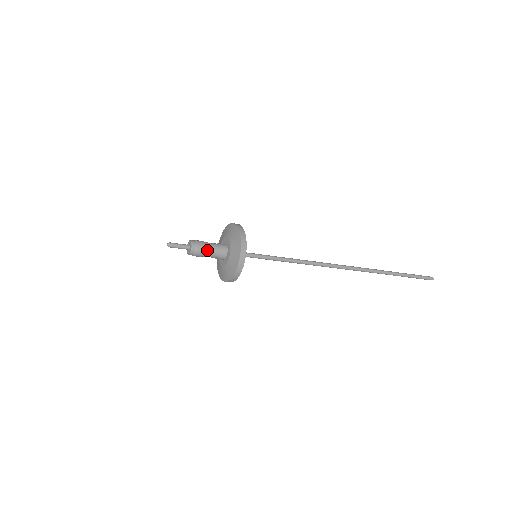
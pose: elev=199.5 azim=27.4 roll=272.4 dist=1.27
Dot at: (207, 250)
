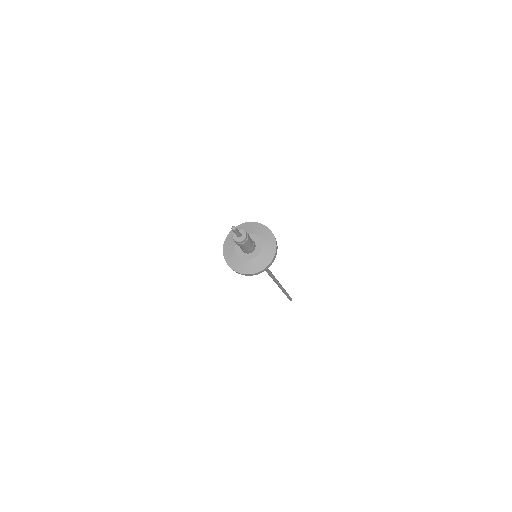
Dot at: (249, 242)
